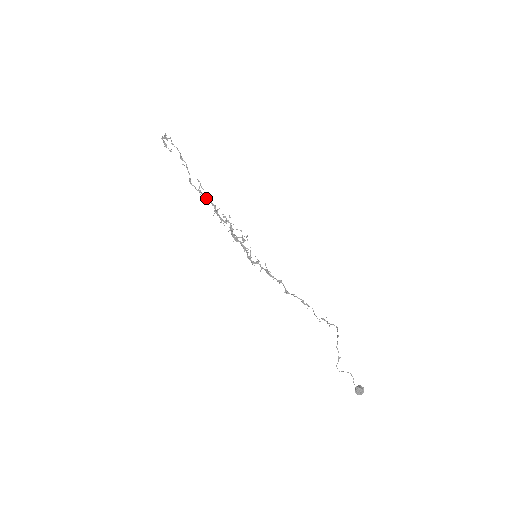
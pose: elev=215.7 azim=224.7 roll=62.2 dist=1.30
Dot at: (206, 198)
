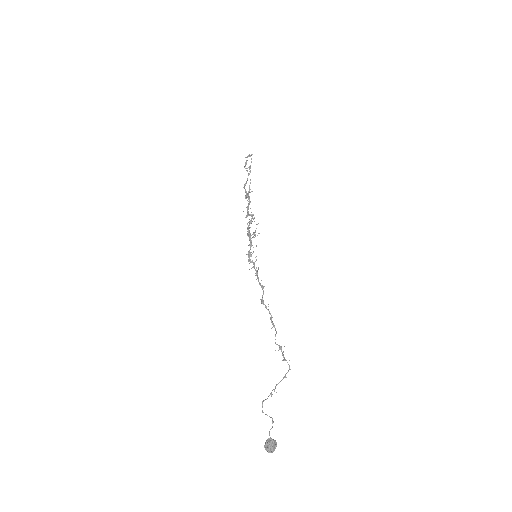
Dot at: occluded
